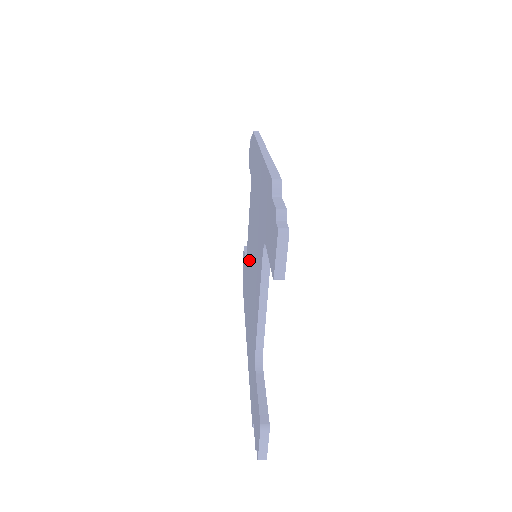
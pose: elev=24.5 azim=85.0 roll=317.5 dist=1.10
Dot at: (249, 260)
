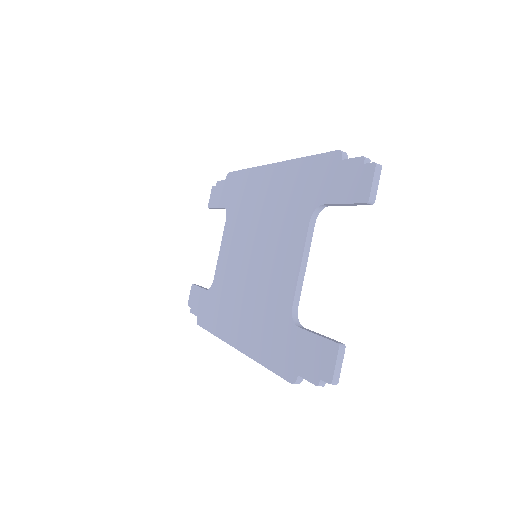
Dot at: (234, 271)
